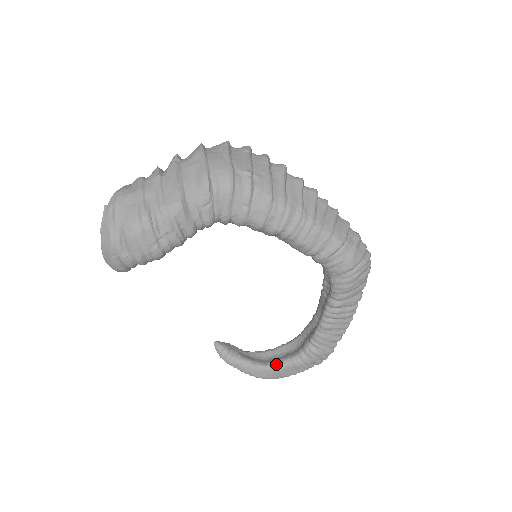
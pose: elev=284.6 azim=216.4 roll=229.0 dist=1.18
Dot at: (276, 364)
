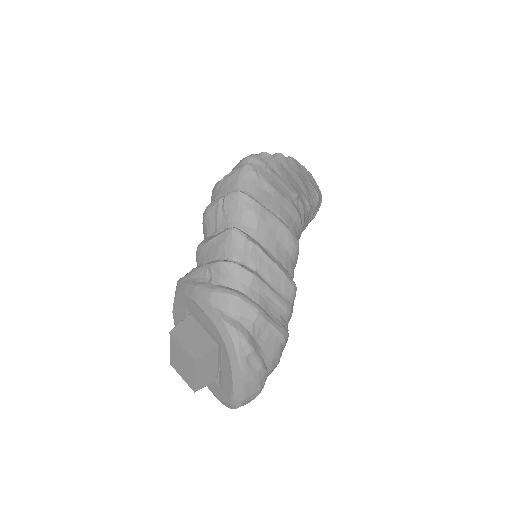
Dot at: occluded
